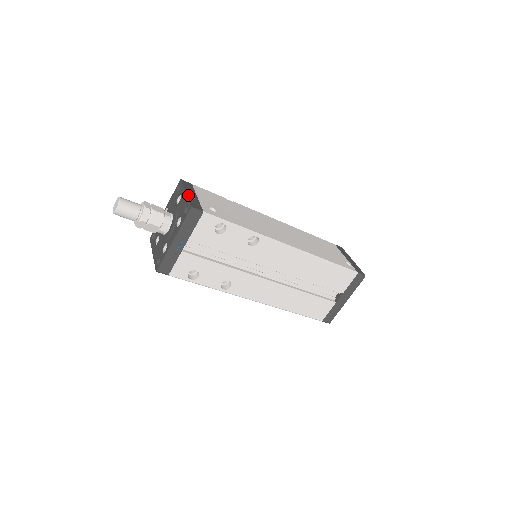
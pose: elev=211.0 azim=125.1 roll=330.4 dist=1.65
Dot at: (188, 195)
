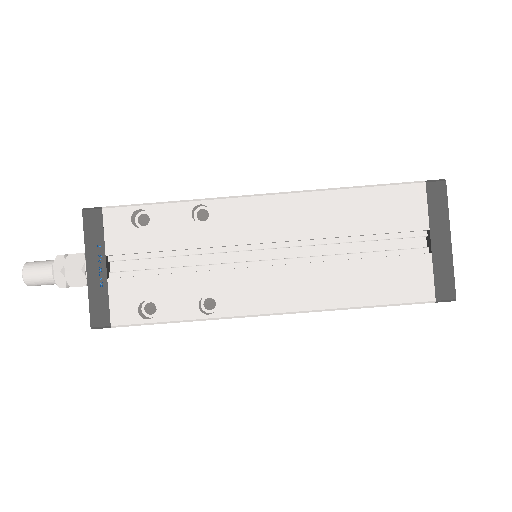
Dot at: occluded
